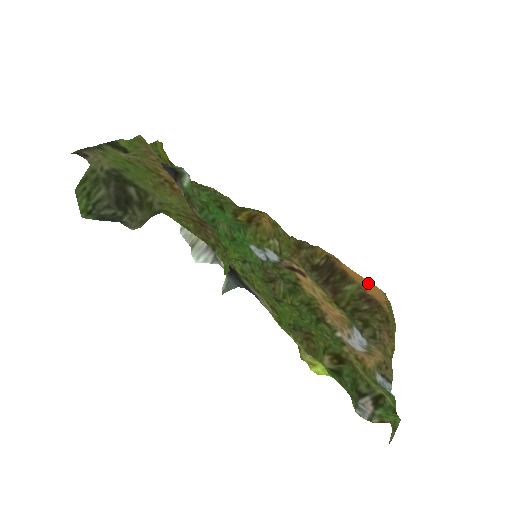
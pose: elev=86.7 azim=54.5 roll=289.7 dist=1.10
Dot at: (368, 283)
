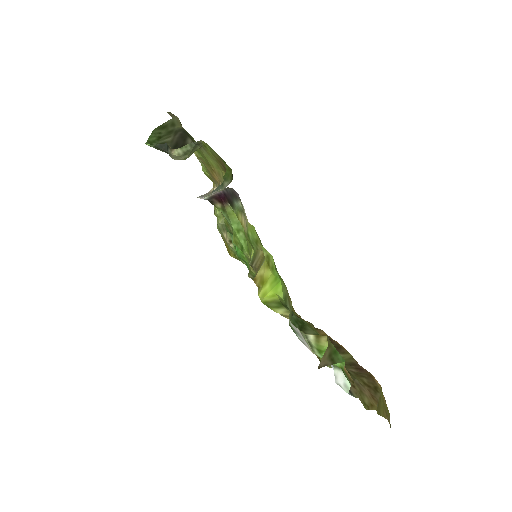
Dot at: occluded
